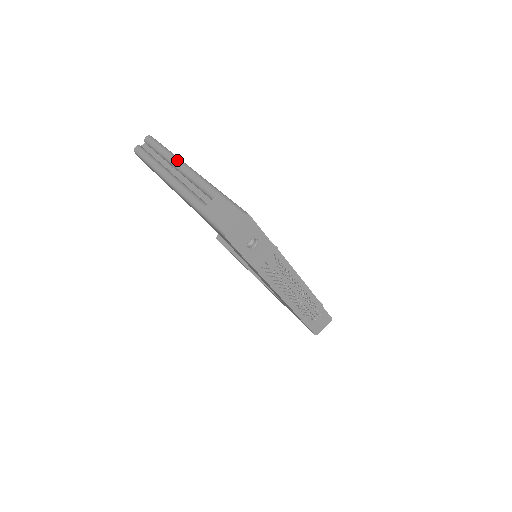
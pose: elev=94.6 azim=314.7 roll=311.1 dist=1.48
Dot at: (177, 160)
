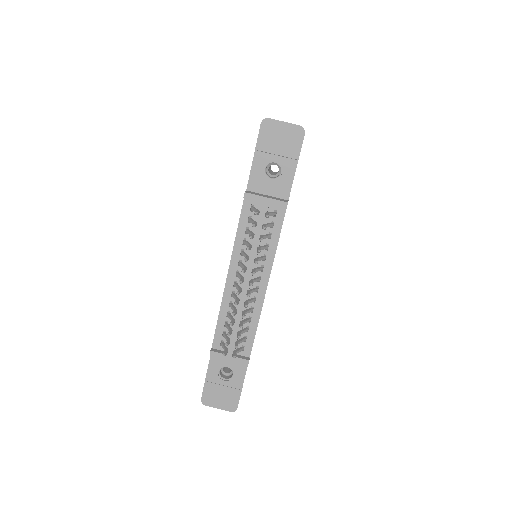
Dot at: occluded
